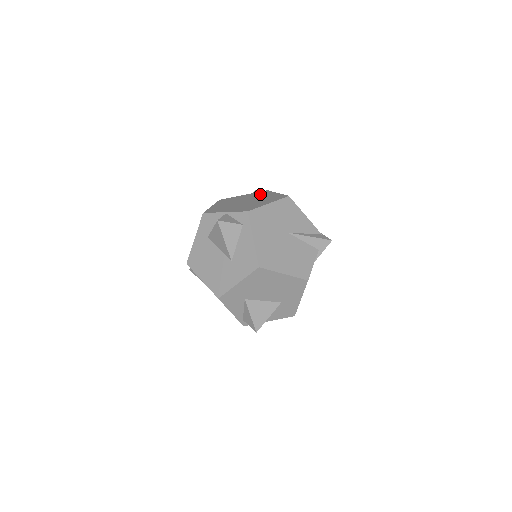
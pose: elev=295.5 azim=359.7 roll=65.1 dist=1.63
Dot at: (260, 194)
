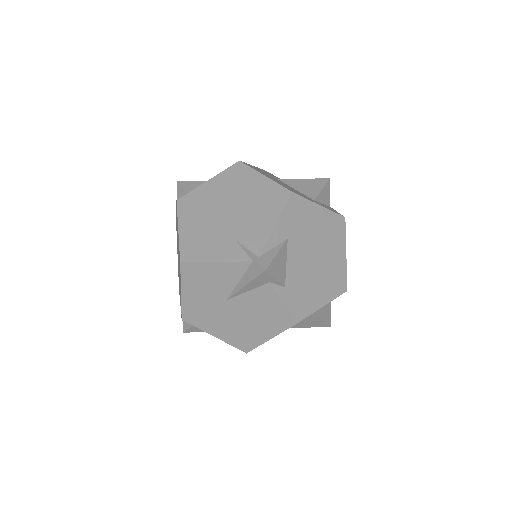
Dot at: (177, 225)
